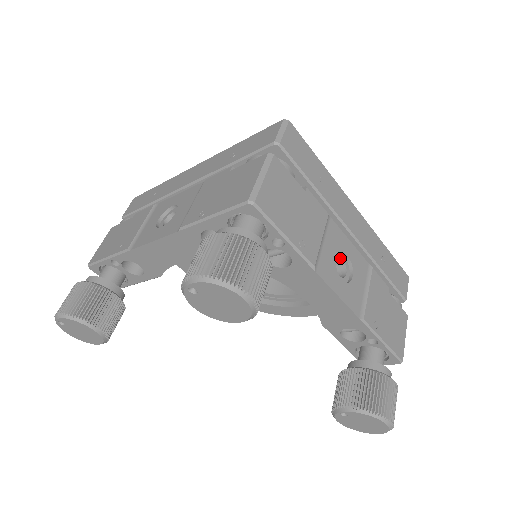
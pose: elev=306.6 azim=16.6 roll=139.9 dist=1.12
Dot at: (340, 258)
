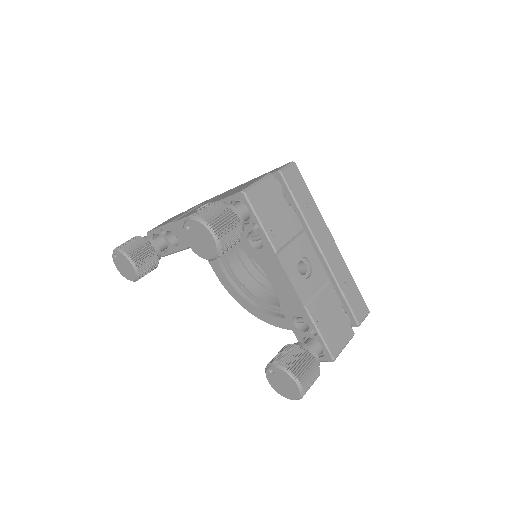
Dot at: (304, 262)
